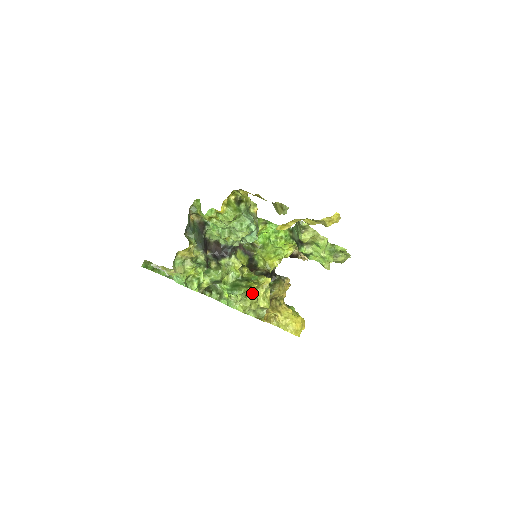
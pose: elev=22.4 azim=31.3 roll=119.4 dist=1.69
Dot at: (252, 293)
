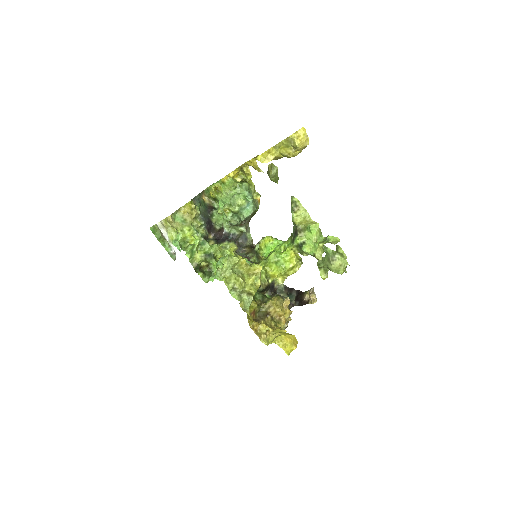
Dot at: (240, 273)
